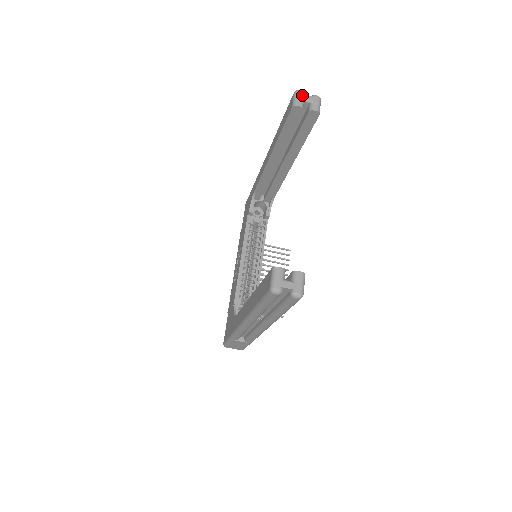
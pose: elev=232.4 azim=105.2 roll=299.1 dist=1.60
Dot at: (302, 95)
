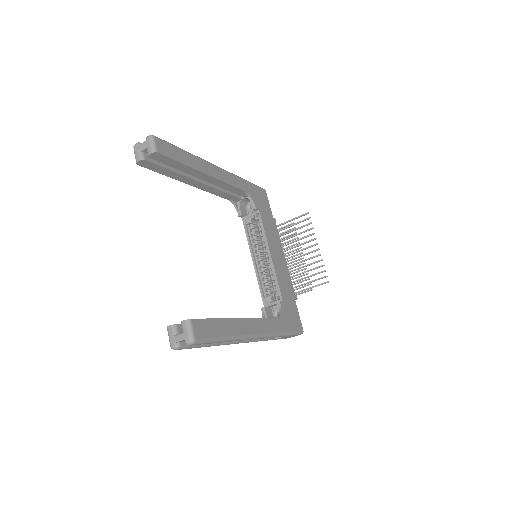
Dot at: (137, 148)
